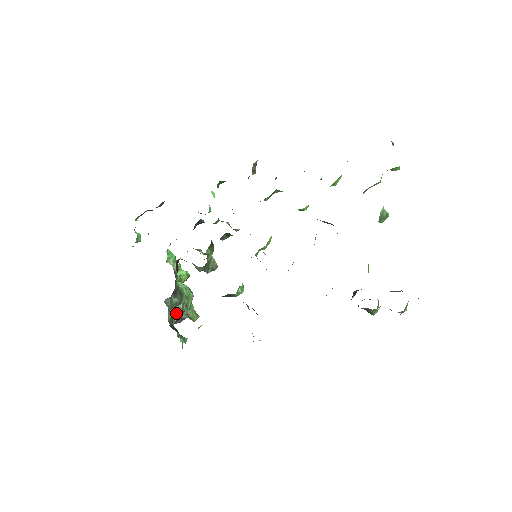
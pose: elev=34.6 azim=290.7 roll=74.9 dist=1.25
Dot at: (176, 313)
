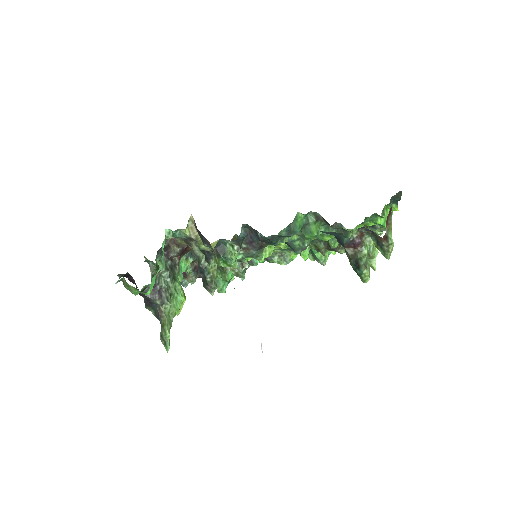
Dot at: (161, 281)
